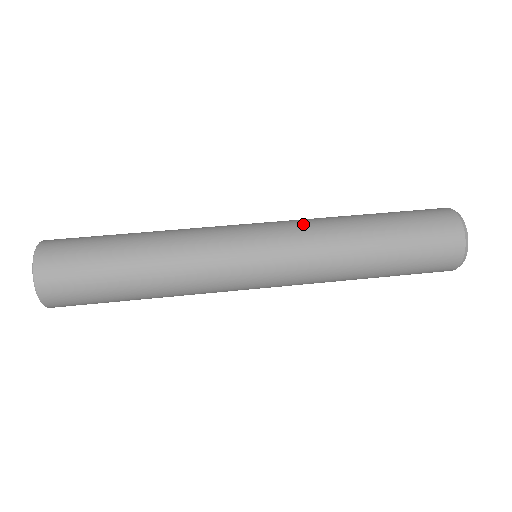
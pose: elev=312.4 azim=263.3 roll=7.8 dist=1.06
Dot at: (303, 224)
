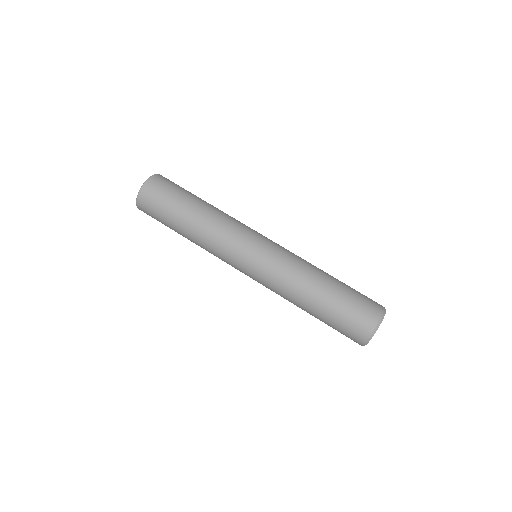
Dot at: (286, 261)
